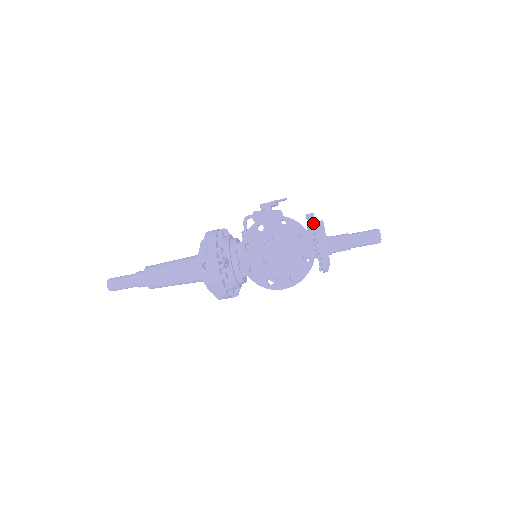
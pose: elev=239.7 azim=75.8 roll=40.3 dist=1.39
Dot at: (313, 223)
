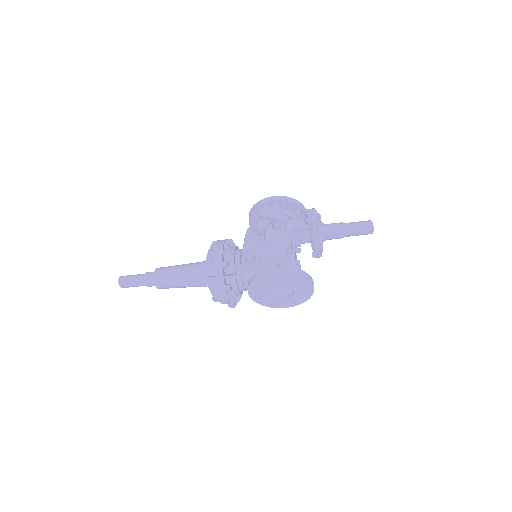
Dot at: (312, 226)
